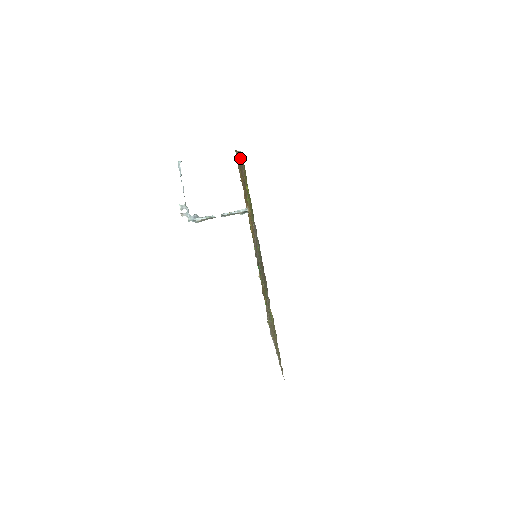
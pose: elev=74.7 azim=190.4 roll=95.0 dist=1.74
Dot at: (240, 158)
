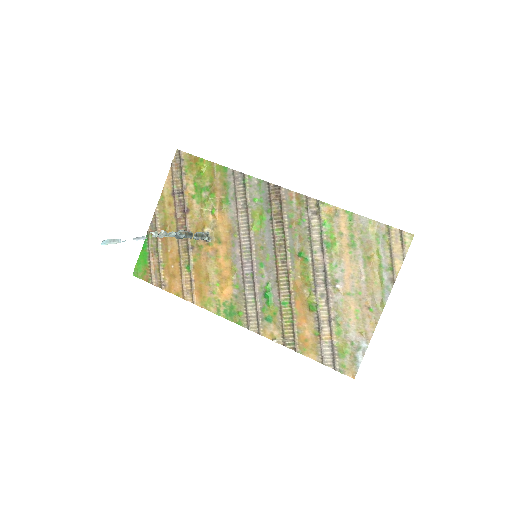
Dot at: (165, 202)
